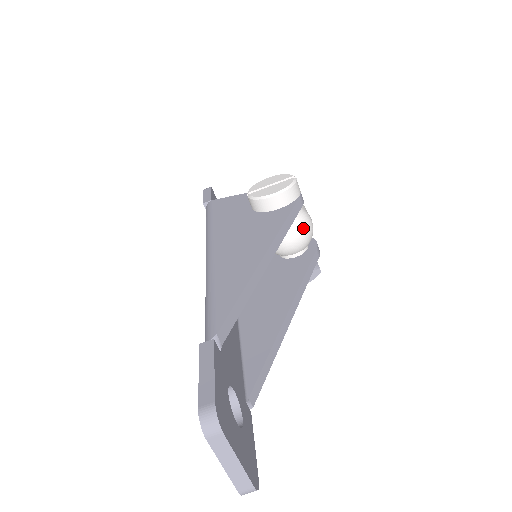
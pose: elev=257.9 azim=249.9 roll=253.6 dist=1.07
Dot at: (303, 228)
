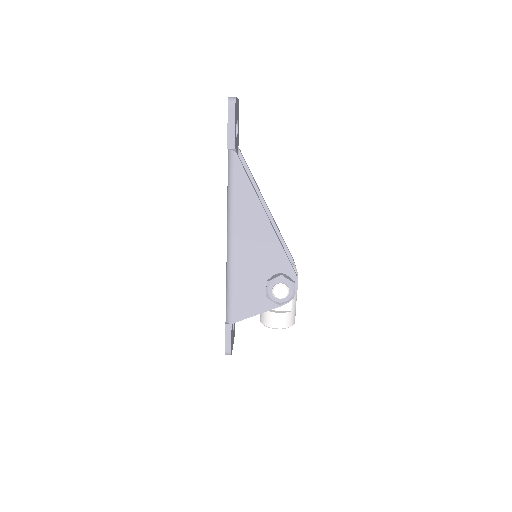
Dot at: occluded
